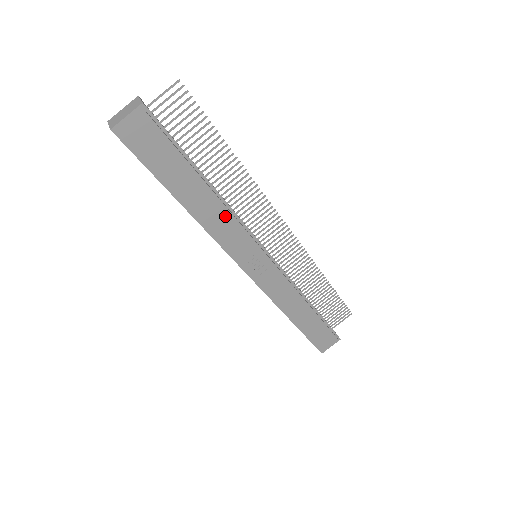
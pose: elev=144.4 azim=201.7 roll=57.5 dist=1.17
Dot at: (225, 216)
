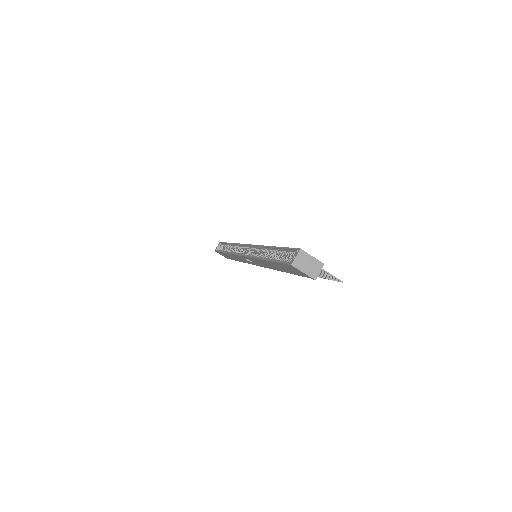
Dot at: (270, 267)
